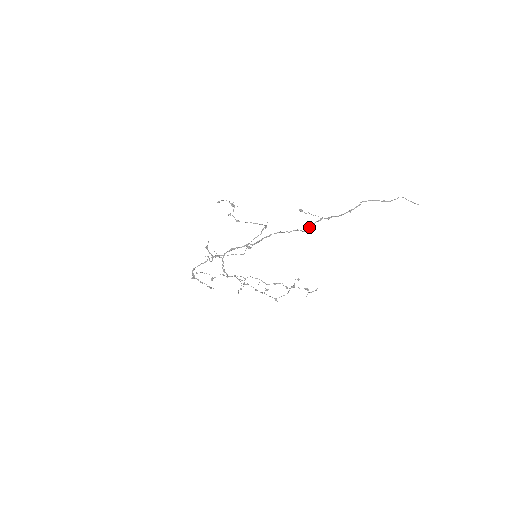
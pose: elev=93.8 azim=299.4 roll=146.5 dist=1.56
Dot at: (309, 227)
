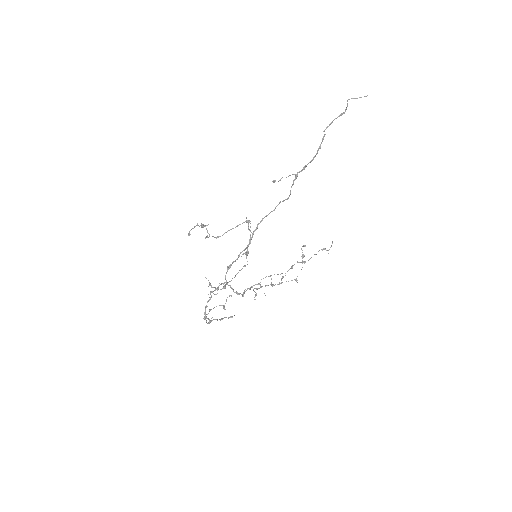
Dot at: (290, 191)
